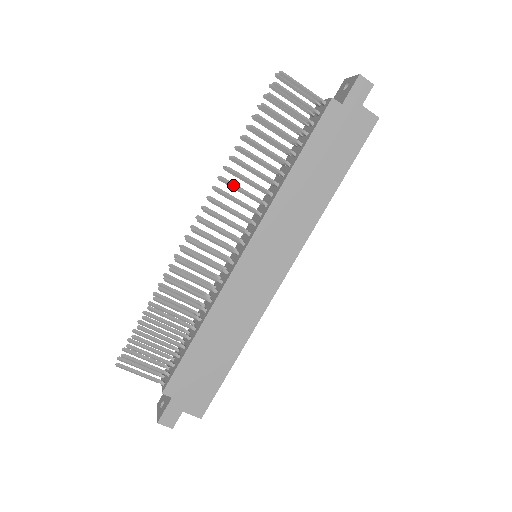
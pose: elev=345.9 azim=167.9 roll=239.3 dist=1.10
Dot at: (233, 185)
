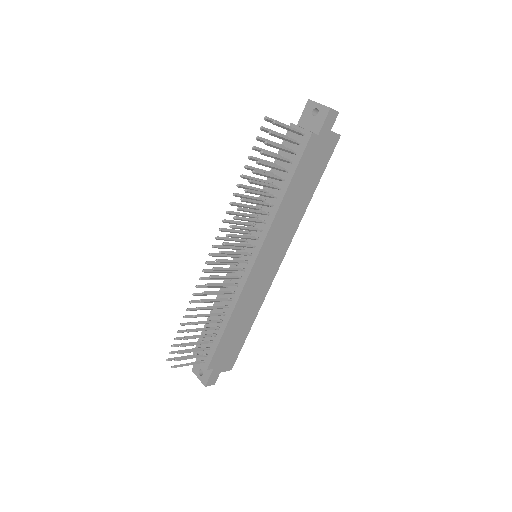
Dot at: (243, 219)
